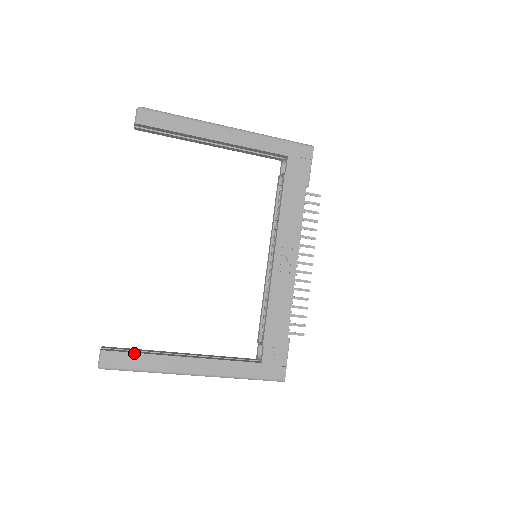
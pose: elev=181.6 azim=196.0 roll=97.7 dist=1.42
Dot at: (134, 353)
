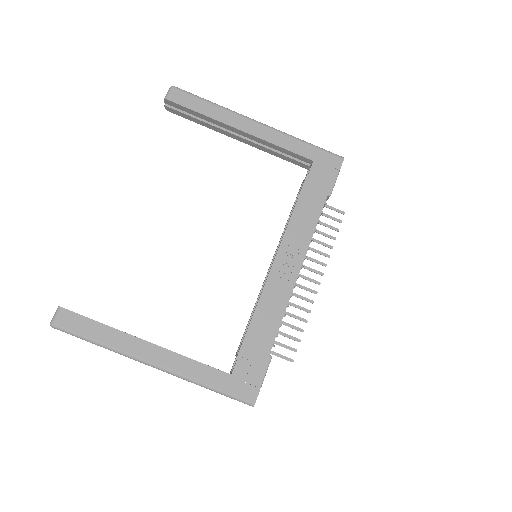
Dot at: (92, 319)
